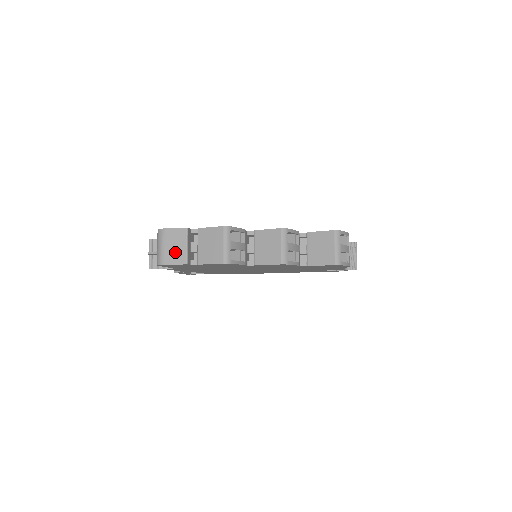
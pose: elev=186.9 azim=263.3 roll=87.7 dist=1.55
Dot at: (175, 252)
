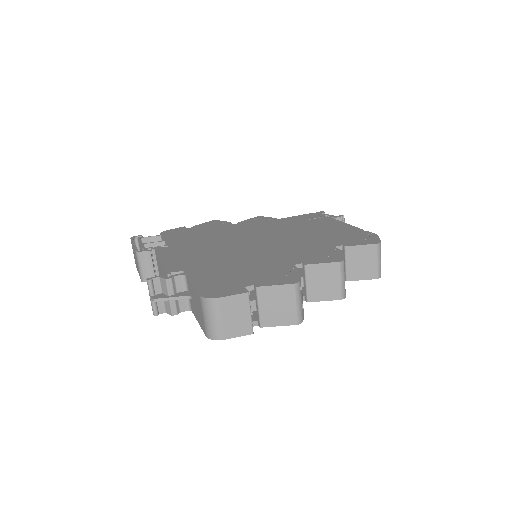
Dot at: (236, 323)
